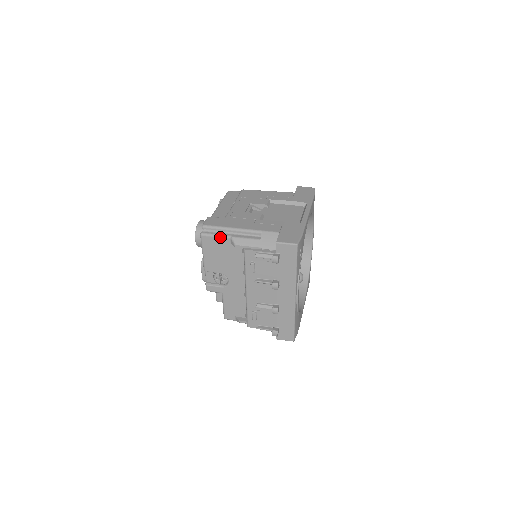
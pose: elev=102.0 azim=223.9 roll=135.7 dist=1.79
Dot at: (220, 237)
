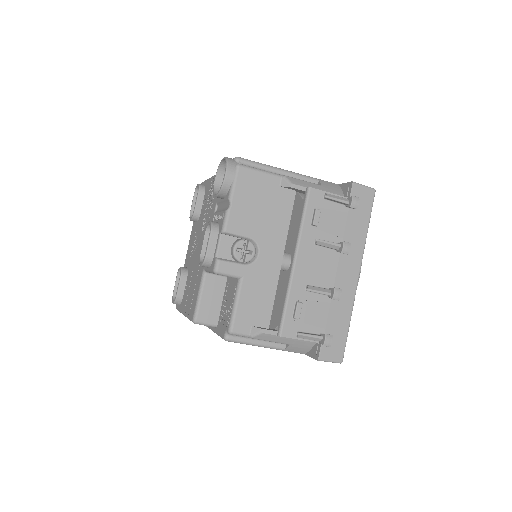
Dot at: (267, 173)
